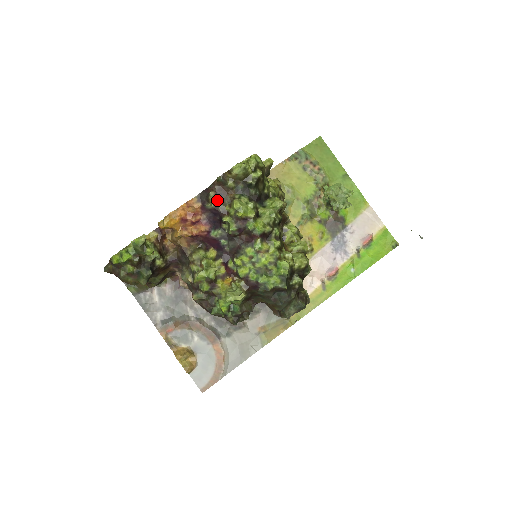
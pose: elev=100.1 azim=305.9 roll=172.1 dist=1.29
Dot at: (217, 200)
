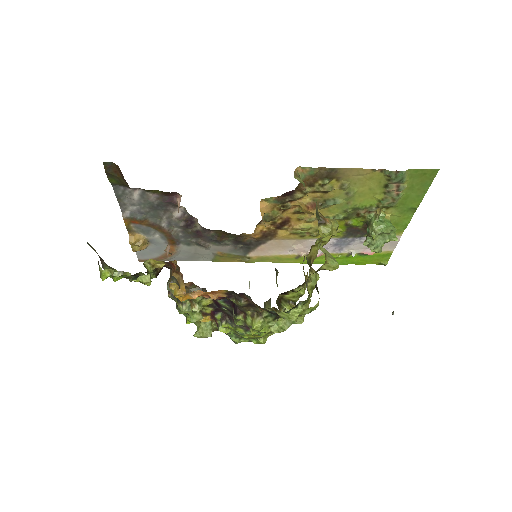
Dot at: (244, 306)
